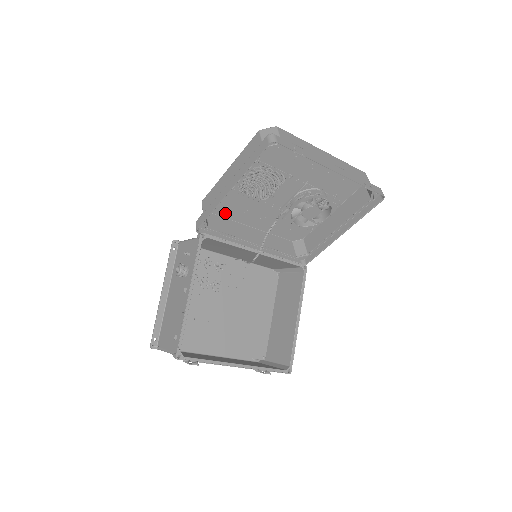
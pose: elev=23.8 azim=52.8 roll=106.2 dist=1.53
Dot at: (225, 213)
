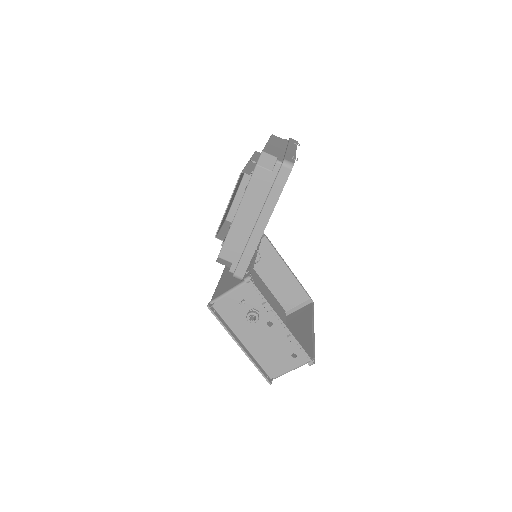
Dot at: occluded
